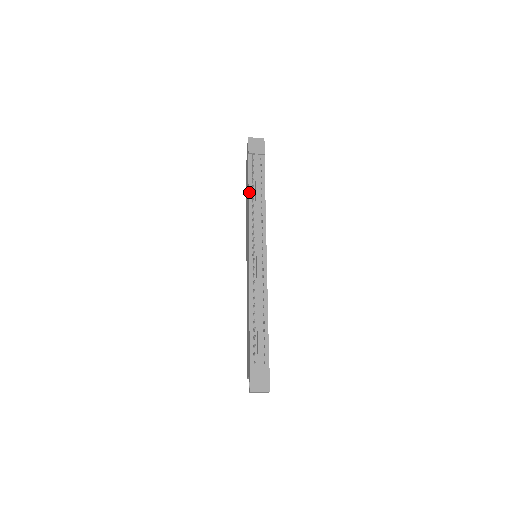
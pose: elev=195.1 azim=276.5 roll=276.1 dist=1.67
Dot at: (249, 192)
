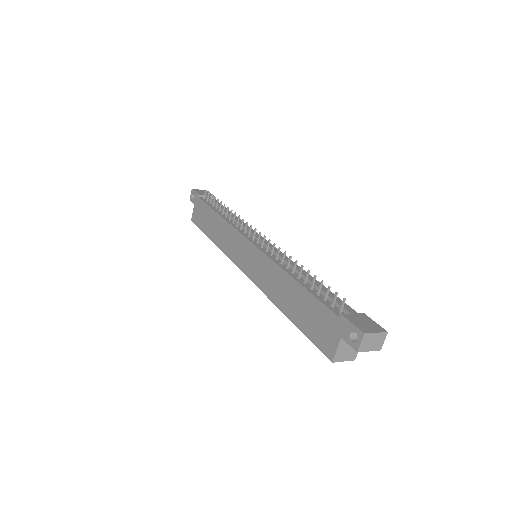
Dot at: (217, 213)
